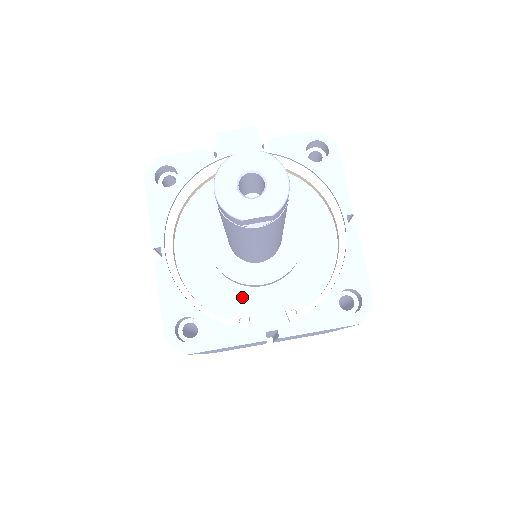
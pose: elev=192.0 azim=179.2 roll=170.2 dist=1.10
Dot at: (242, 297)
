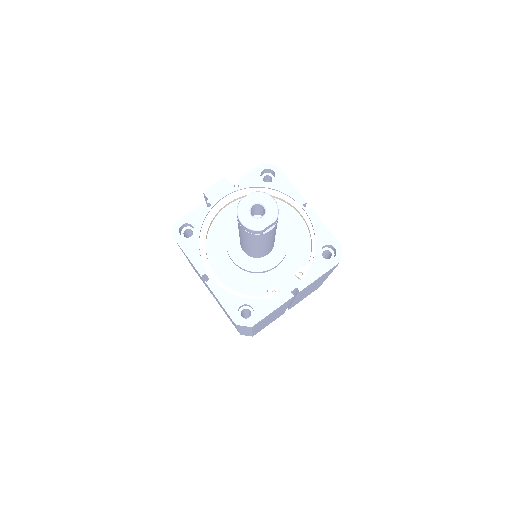
Dot at: (267, 280)
